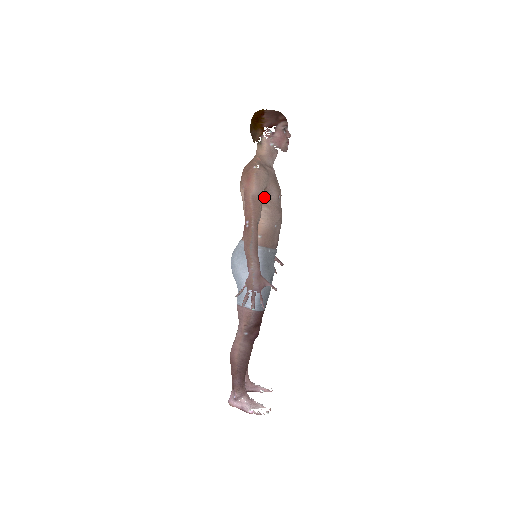
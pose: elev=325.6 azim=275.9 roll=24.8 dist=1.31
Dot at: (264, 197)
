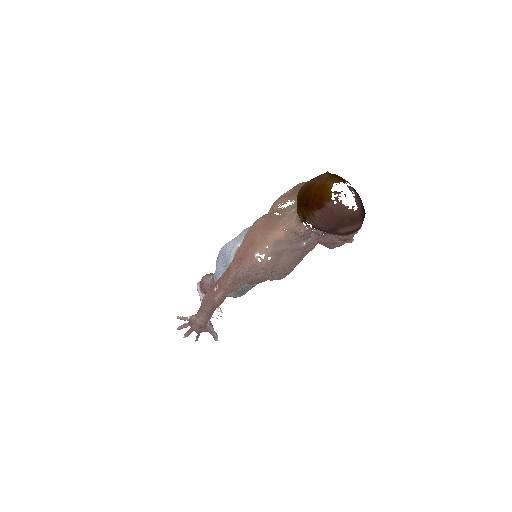
Dot at: occluded
